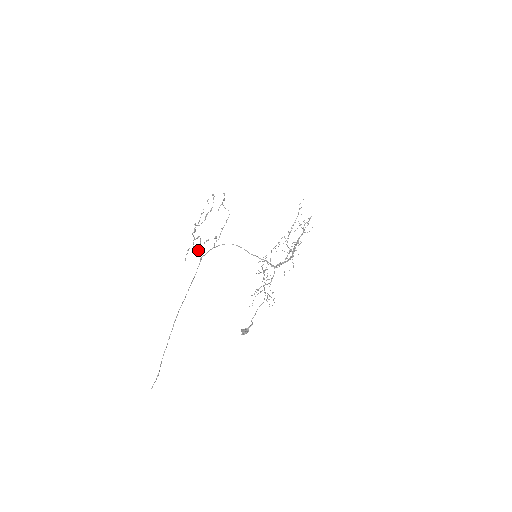
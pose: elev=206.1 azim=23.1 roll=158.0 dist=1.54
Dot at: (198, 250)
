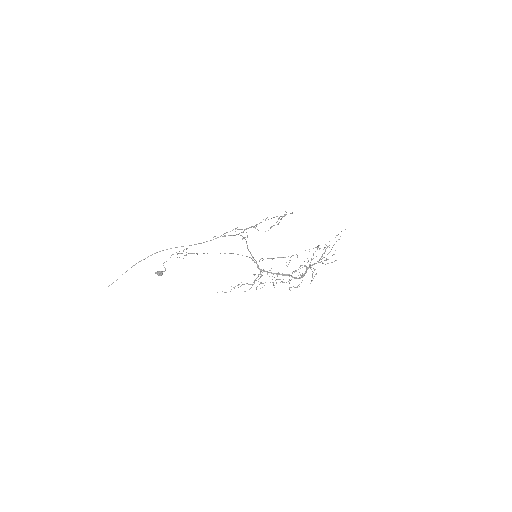
Dot at: occluded
